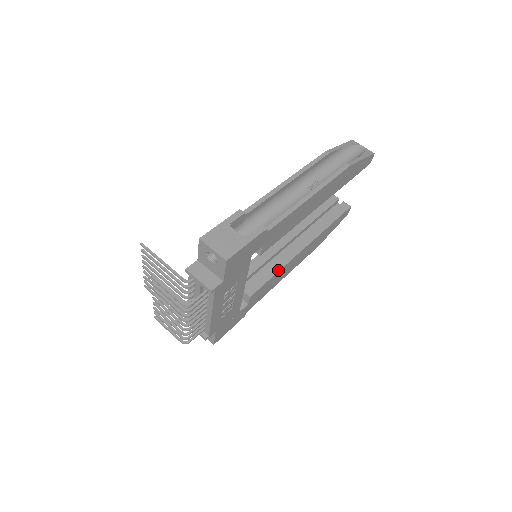
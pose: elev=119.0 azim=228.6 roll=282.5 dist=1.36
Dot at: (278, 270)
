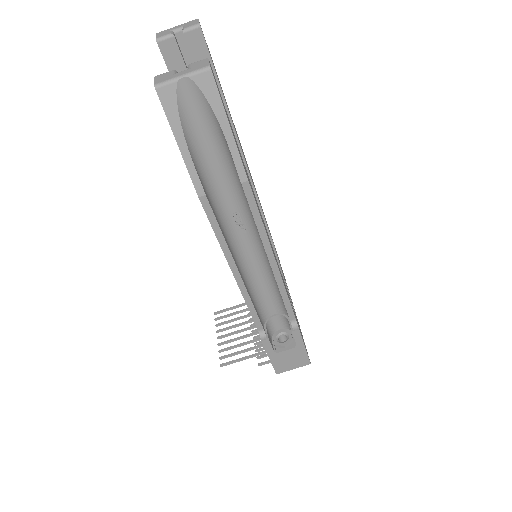
Dot at: (258, 204)
